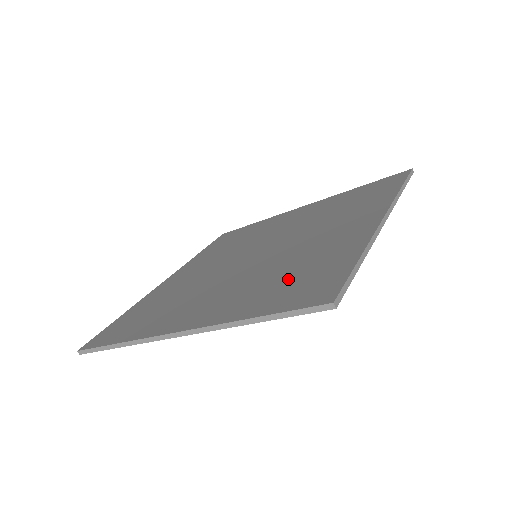
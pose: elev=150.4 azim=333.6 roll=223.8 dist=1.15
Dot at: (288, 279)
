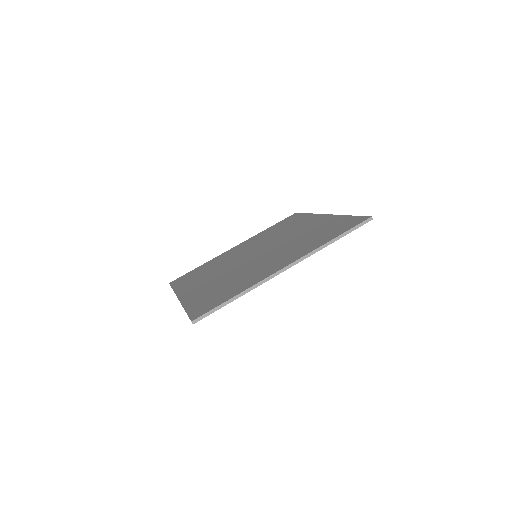
Dot at: (321, 234)
